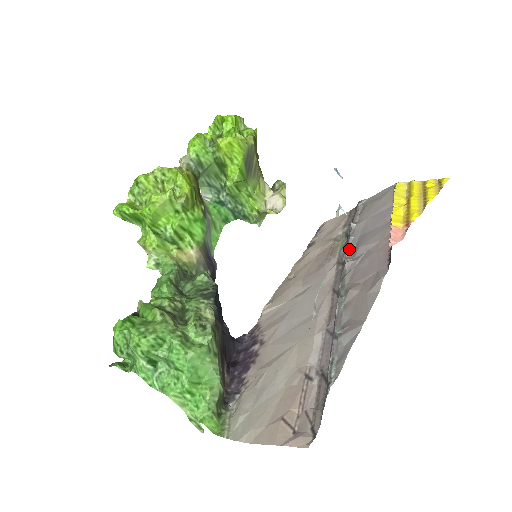
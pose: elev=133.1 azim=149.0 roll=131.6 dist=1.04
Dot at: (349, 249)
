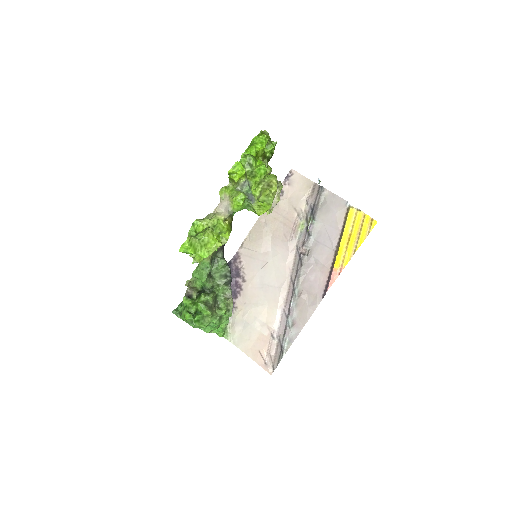
Dot at: (306, 247)
